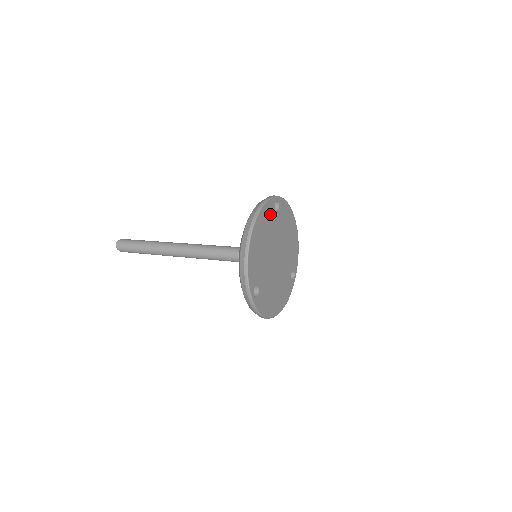
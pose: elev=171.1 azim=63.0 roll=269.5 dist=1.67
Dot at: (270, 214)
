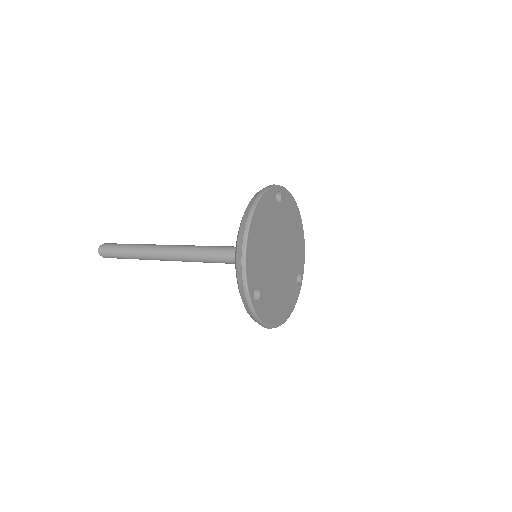
Dot at: (271, 205)
